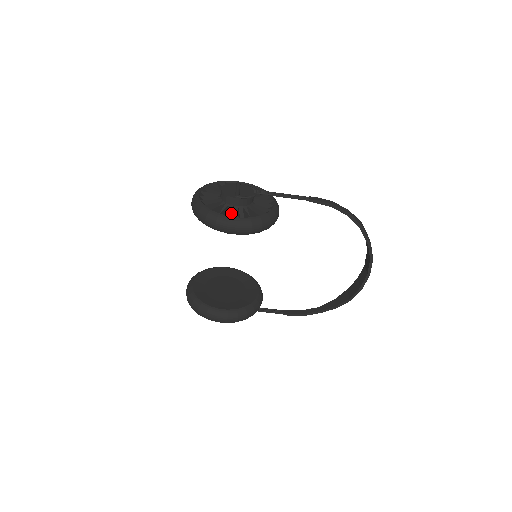
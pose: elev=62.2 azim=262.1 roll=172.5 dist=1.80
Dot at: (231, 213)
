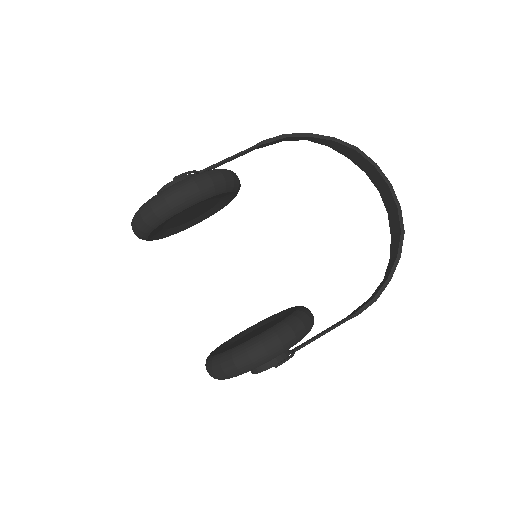
Dot at: occluded
